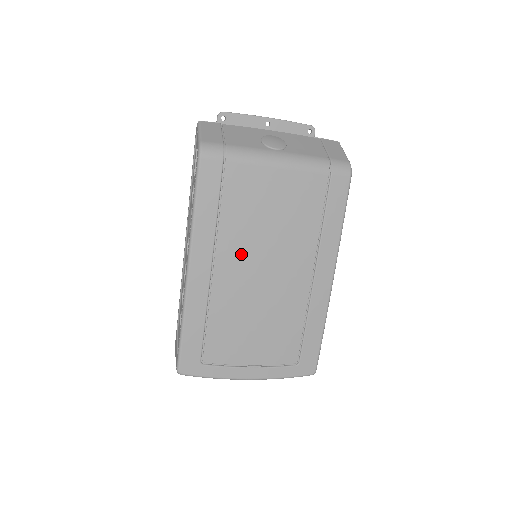
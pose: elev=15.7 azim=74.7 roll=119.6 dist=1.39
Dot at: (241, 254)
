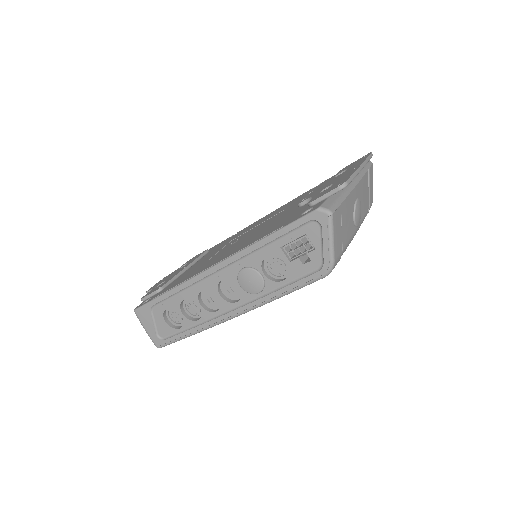
Dot at: occluded
